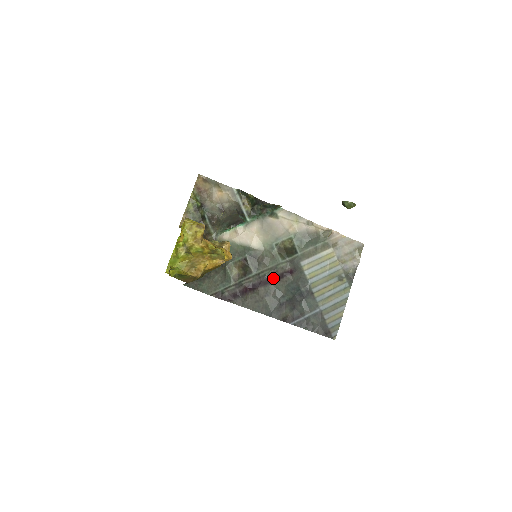
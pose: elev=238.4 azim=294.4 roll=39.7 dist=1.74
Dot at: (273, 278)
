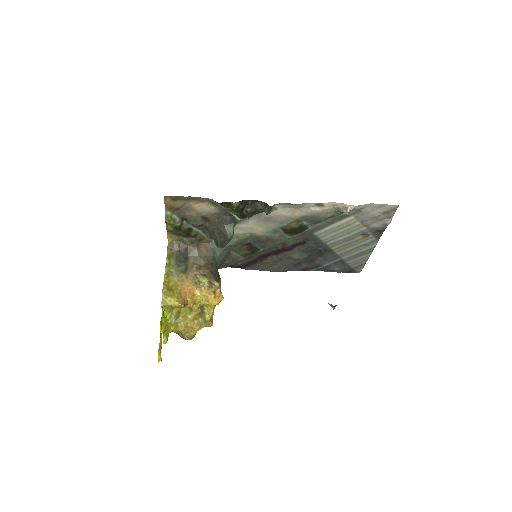
Dot at: (284, 249)
